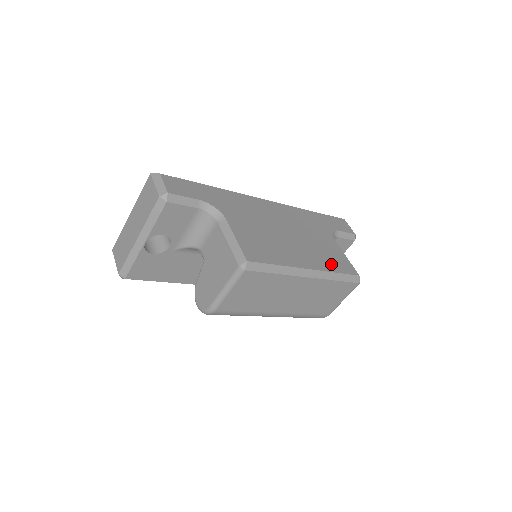
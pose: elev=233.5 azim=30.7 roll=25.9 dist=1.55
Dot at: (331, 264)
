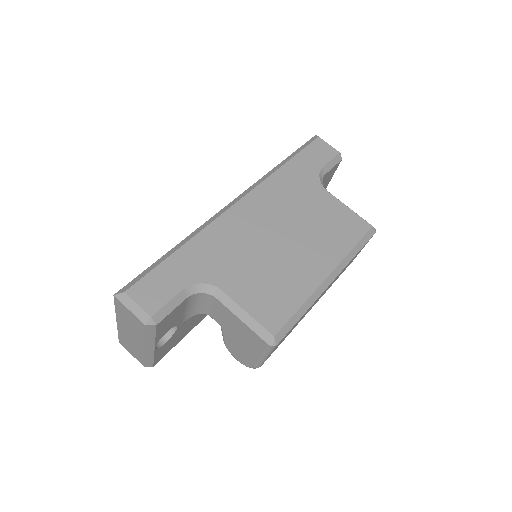
Dot at: (342, 241)
